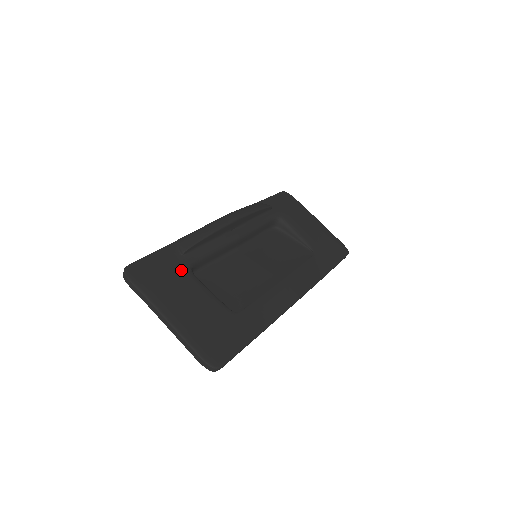
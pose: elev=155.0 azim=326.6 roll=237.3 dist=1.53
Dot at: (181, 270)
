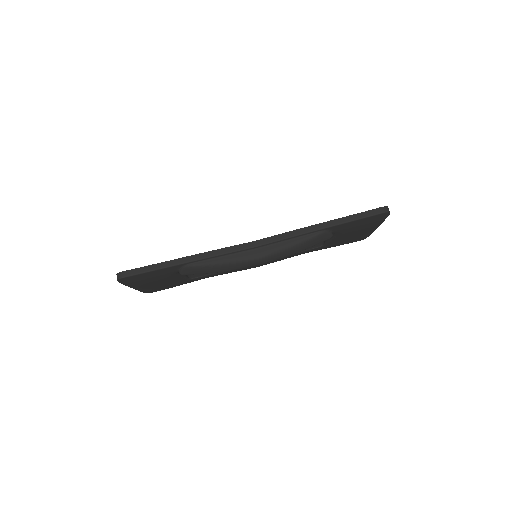
Dot at: (169, 275)
